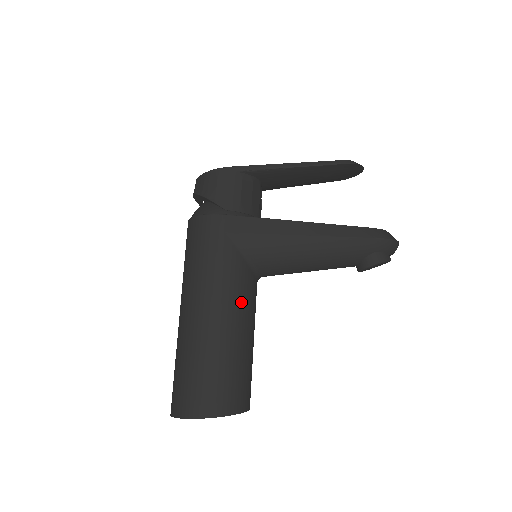
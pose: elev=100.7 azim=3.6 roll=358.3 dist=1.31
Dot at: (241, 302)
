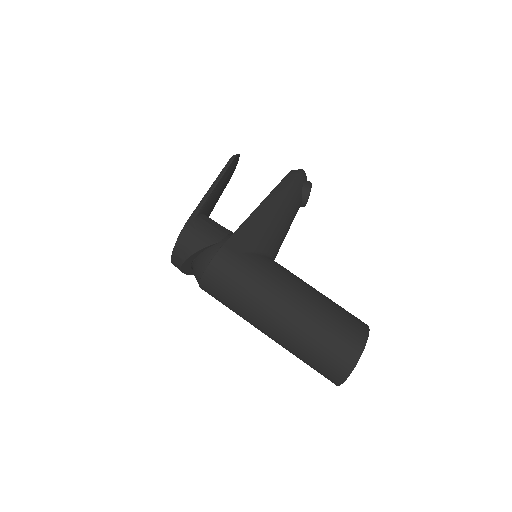
Dot at: (293, 276)
